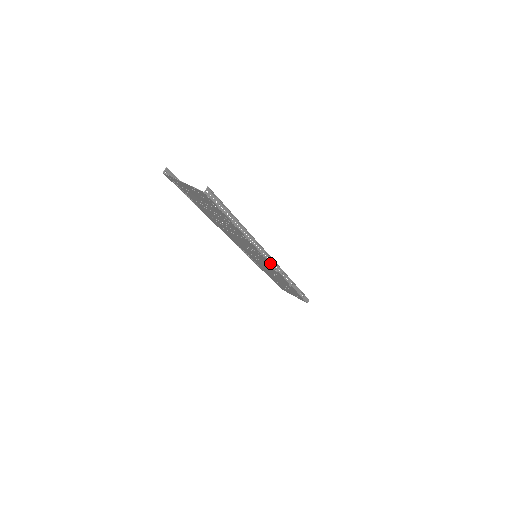
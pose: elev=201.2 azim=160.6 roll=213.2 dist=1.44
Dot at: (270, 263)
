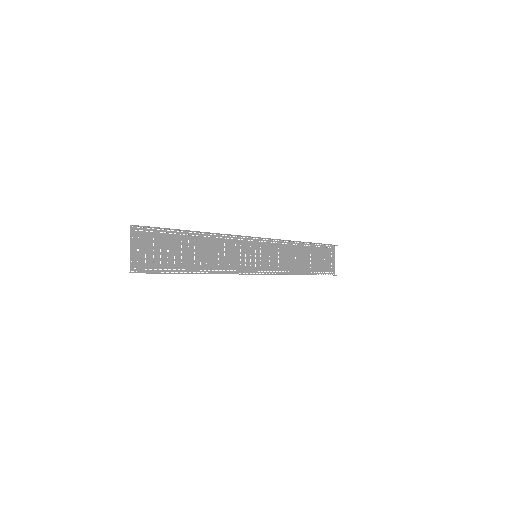
Dot at: (252, 274)
